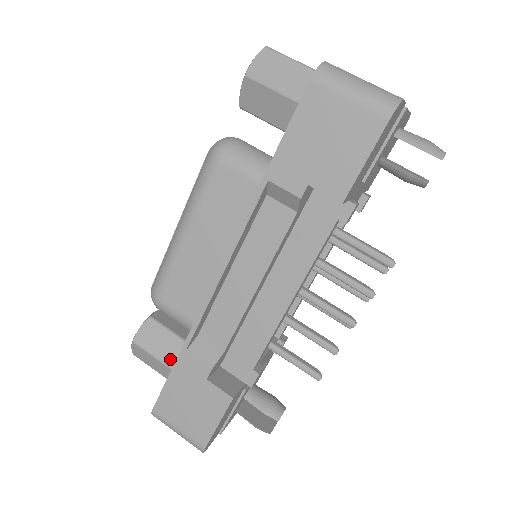
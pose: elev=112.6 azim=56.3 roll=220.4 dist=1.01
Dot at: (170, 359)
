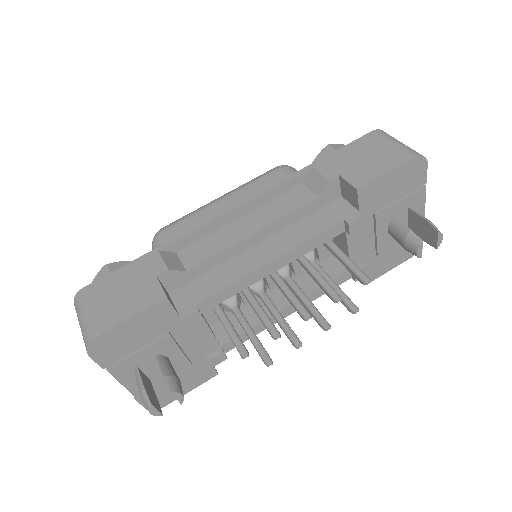
Dot at: occluded
